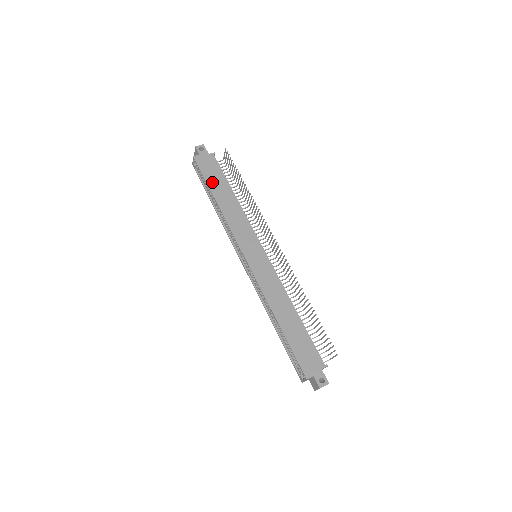
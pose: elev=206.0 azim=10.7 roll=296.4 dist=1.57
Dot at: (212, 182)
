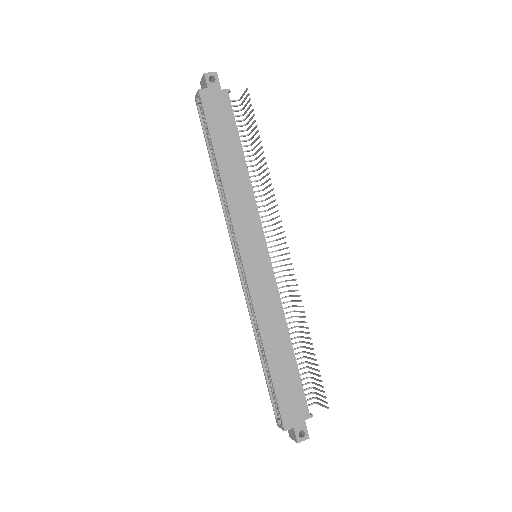
Dot at: (218, 137)
